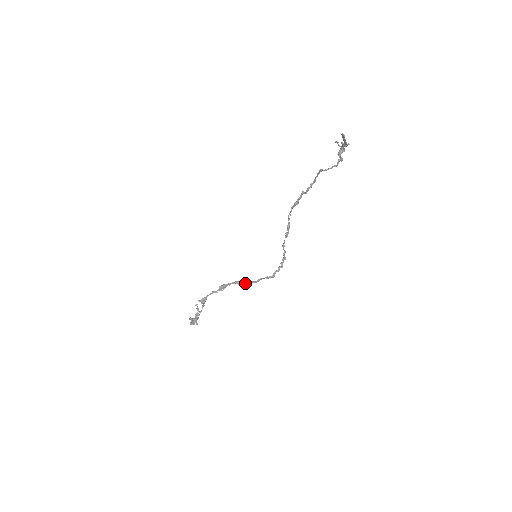
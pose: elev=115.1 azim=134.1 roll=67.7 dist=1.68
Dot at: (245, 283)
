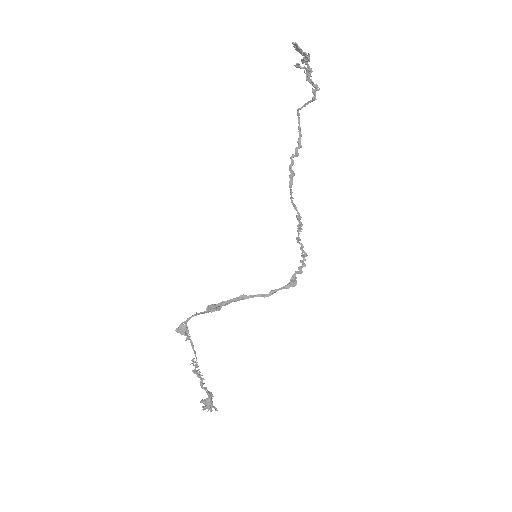
Dot at: (249, 296)
